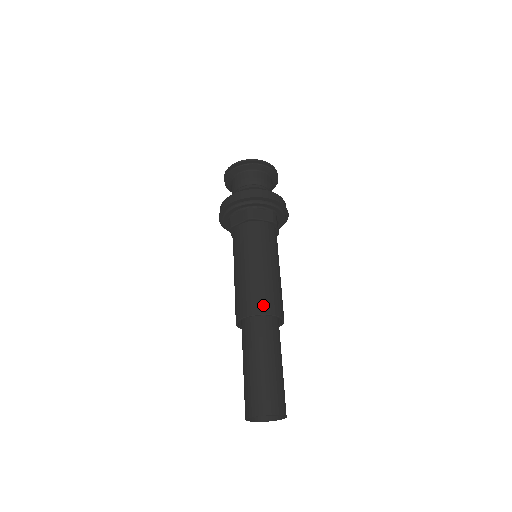
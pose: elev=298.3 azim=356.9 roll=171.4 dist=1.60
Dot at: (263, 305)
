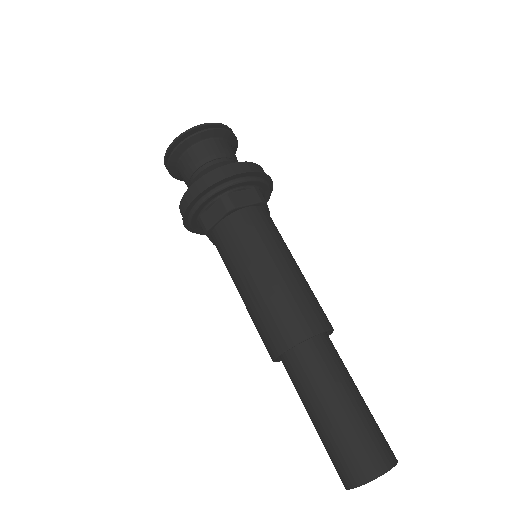
Dot at: (303, 324)
